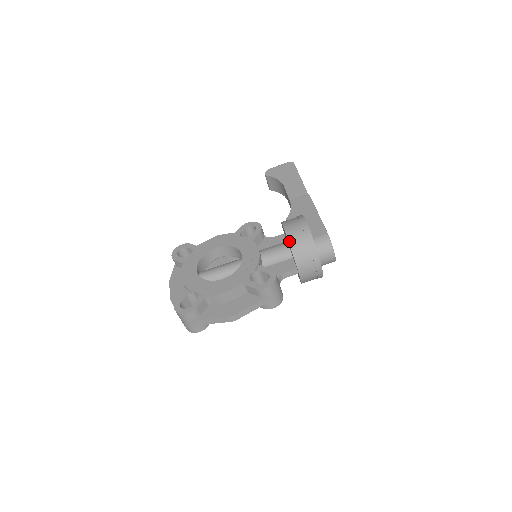
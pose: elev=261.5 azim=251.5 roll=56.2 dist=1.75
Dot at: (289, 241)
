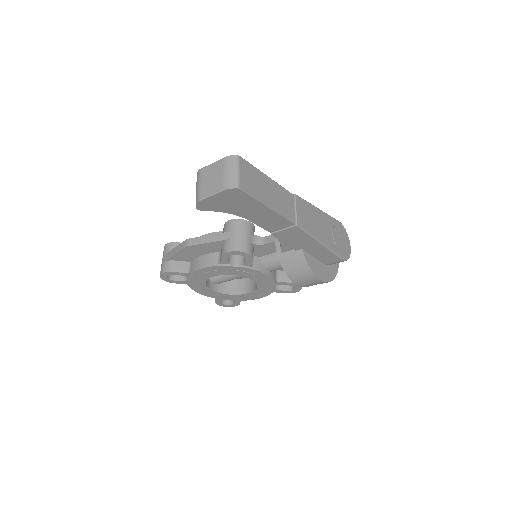
Dot at: occluded
